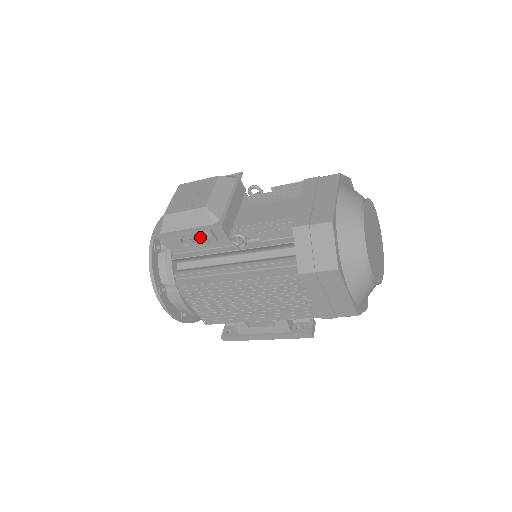
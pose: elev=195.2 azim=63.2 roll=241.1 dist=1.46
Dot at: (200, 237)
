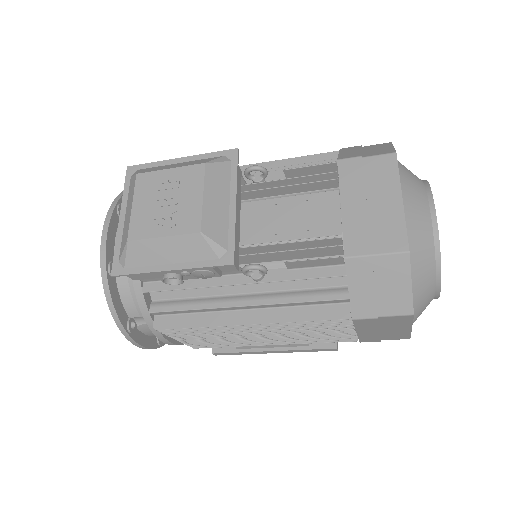
Dot at: (195, 274)
